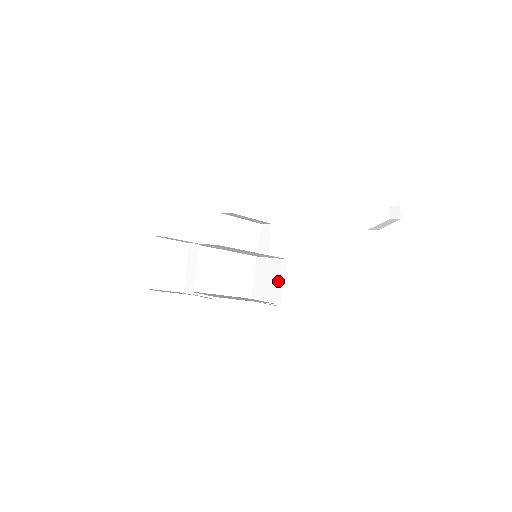
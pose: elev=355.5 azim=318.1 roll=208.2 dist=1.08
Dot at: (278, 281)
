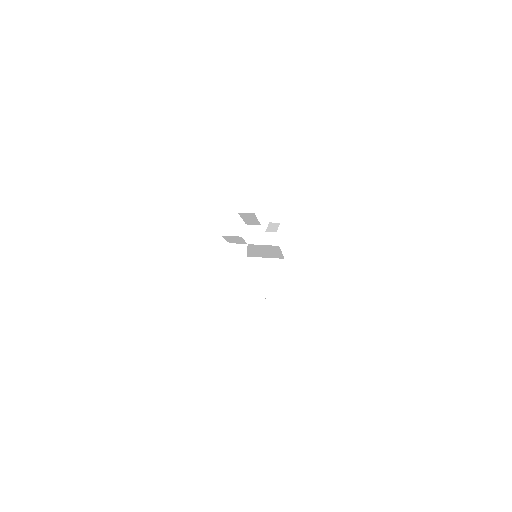
Dot at: (276, 279)
